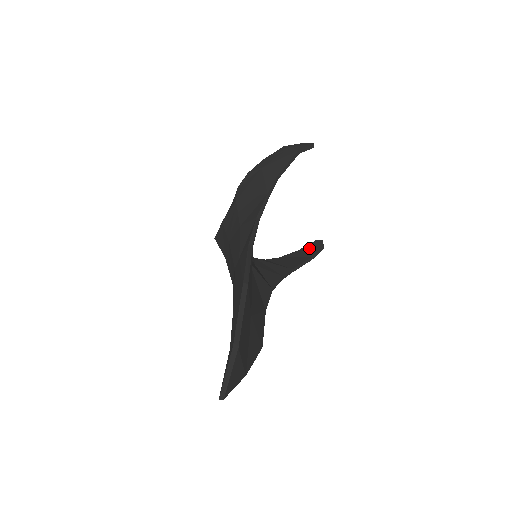
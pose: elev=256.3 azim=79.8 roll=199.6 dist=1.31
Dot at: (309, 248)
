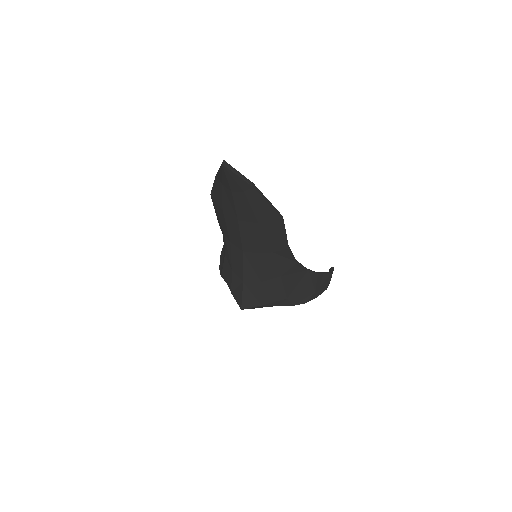
Dot at: occluded
